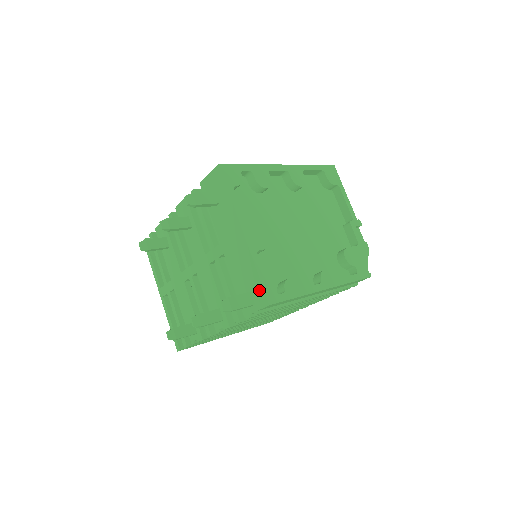
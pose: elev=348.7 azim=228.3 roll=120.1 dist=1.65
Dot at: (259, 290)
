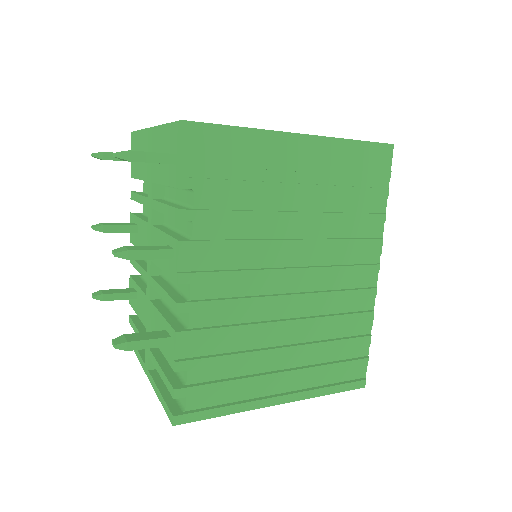
Dot at: (172, 133)
